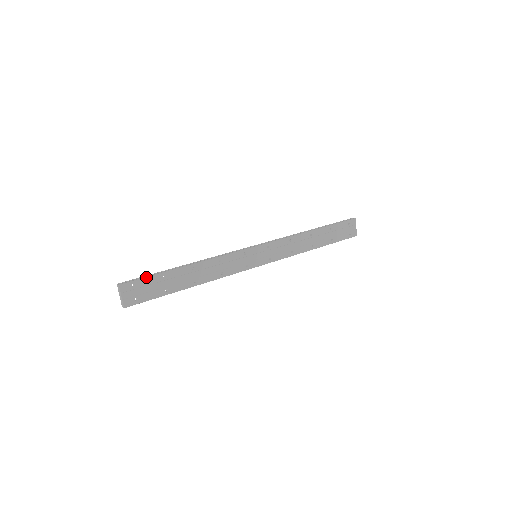
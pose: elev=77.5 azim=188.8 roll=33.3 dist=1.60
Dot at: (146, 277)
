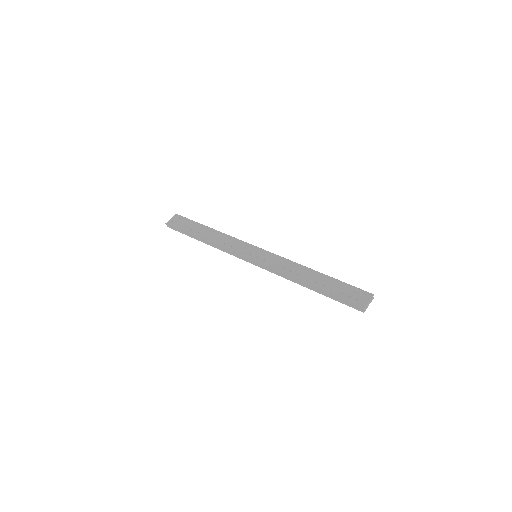
Dot at: (189, 219)
